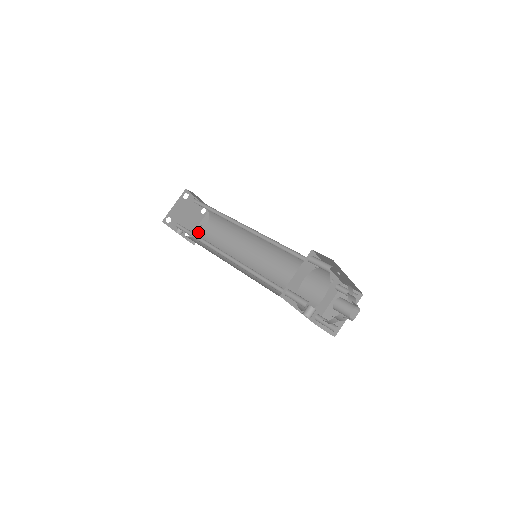
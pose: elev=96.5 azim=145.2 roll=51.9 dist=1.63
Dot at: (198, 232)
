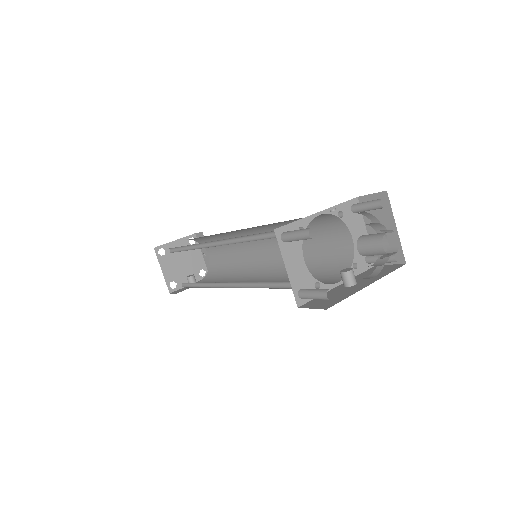
Dot at: (208, 262)
